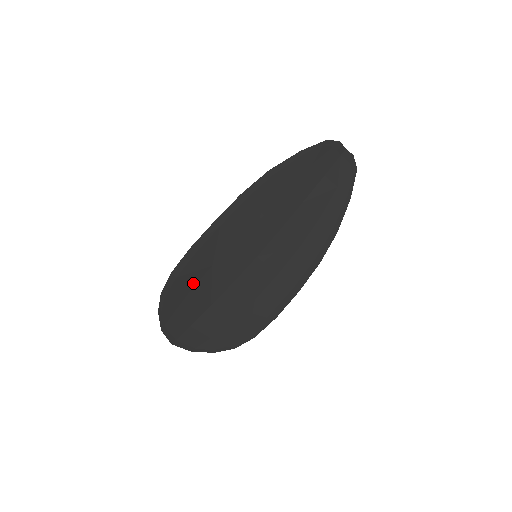
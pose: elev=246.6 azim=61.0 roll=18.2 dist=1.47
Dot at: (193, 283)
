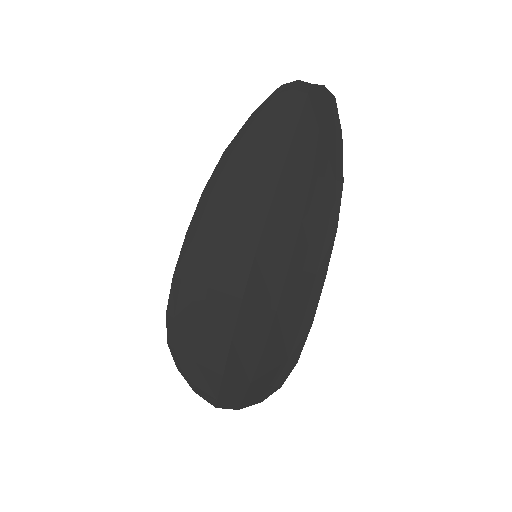
Dot at: (197, 318)
